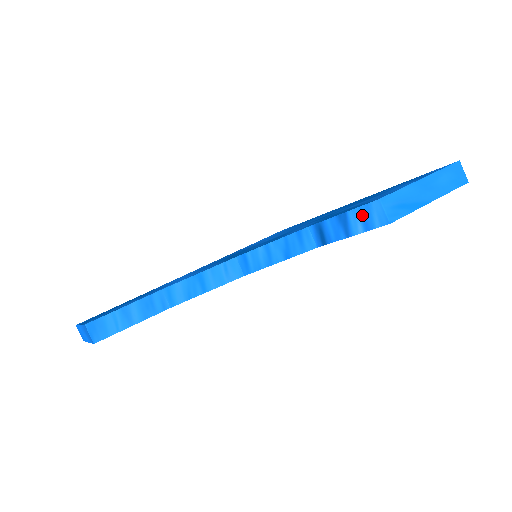
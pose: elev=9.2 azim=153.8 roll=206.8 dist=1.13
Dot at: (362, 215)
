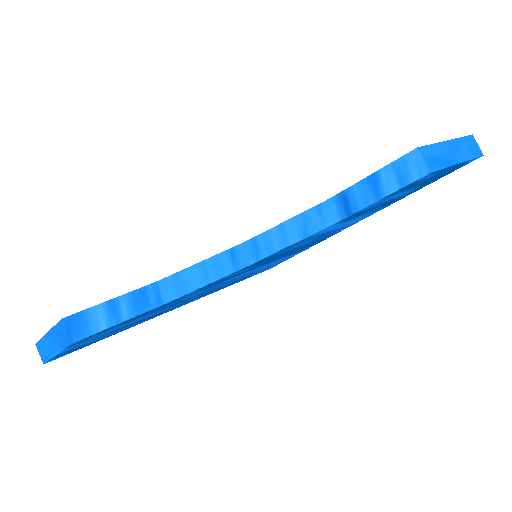
Dot at: (397, 170)
